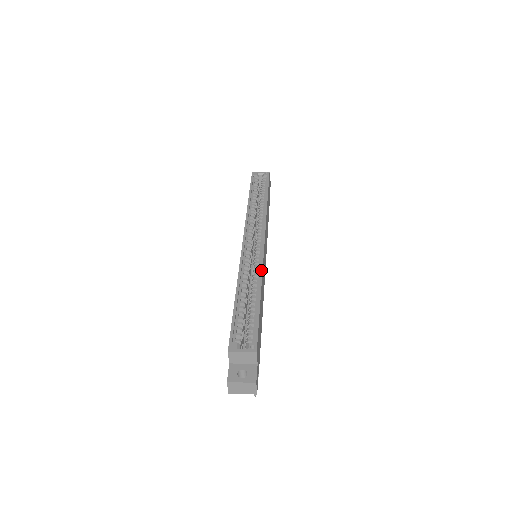
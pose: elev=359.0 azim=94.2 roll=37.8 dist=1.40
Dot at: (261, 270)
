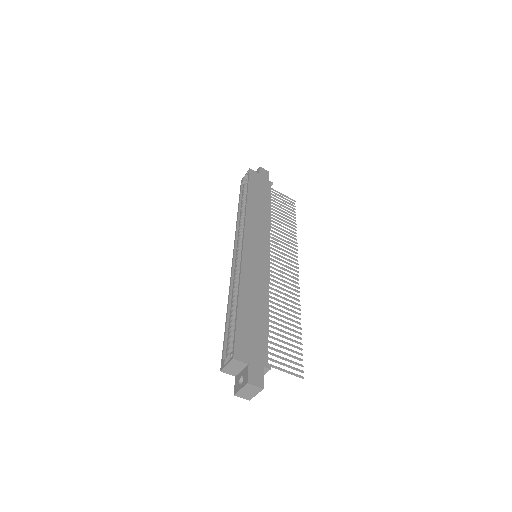
Dot at: (239, 275)
